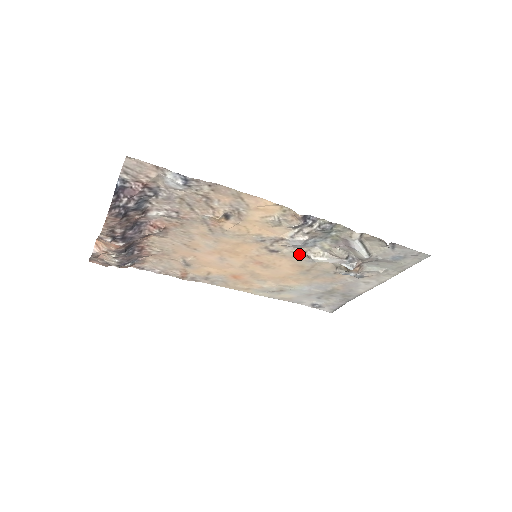
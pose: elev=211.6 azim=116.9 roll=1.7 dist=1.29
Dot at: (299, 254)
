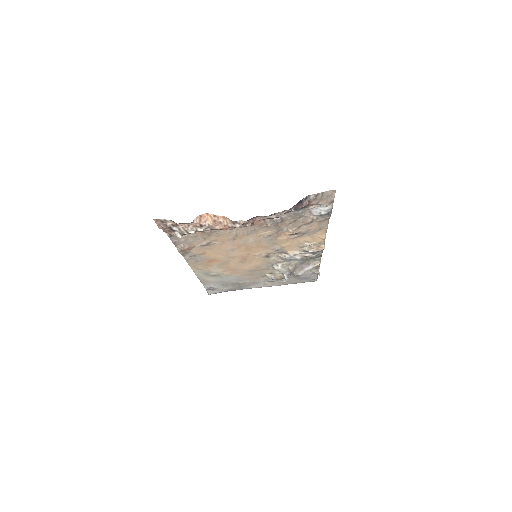
Dot at: (274, 262)
